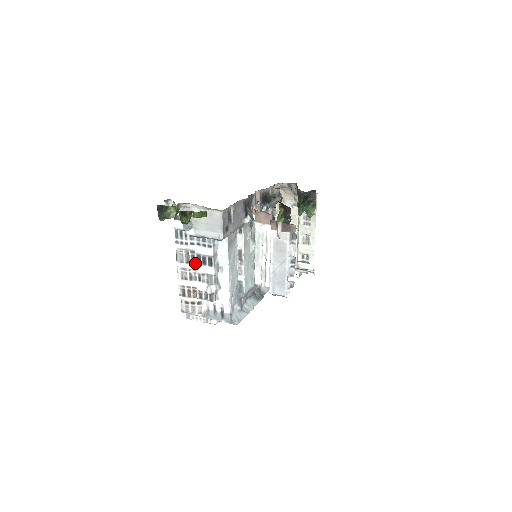
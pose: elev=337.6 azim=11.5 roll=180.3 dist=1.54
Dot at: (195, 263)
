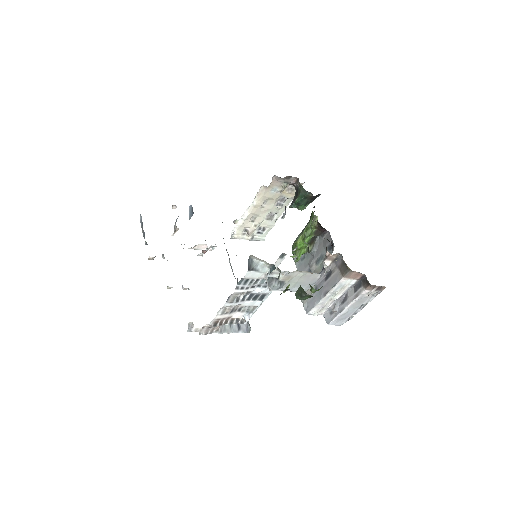
Dot at: (244, 300)
